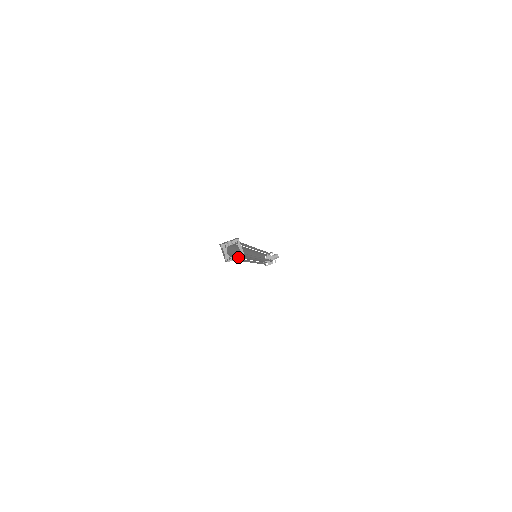
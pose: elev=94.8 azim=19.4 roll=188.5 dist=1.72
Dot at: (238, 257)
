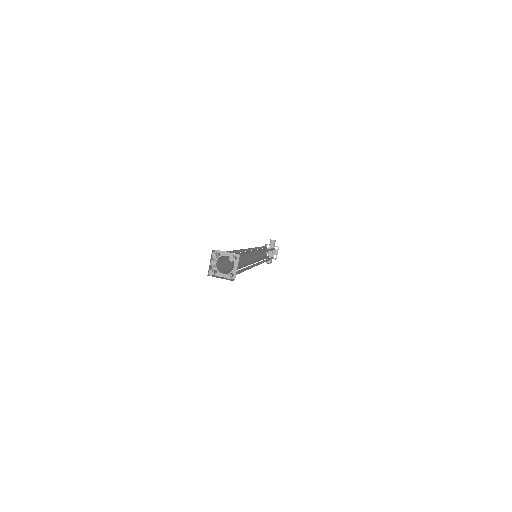
Dot at: (236, 263)
